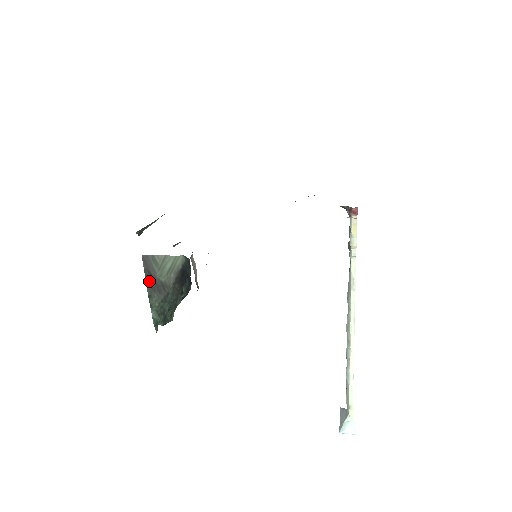
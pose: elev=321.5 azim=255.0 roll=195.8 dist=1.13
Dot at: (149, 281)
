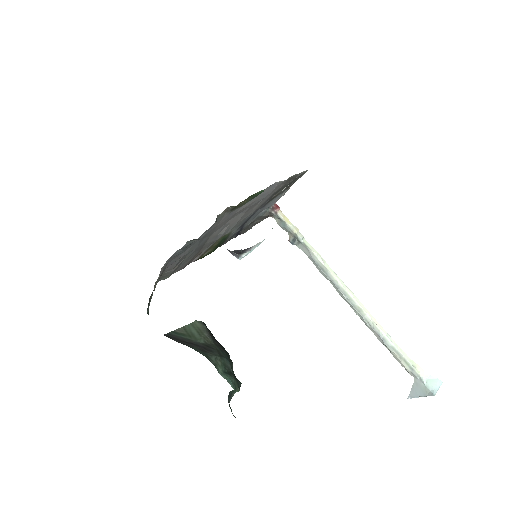
Dot at: (193, 347)
